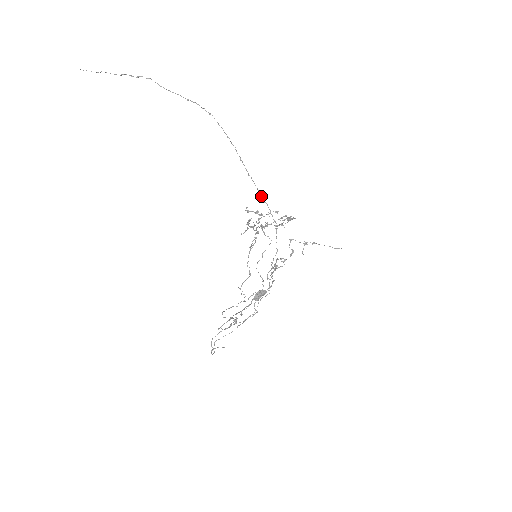
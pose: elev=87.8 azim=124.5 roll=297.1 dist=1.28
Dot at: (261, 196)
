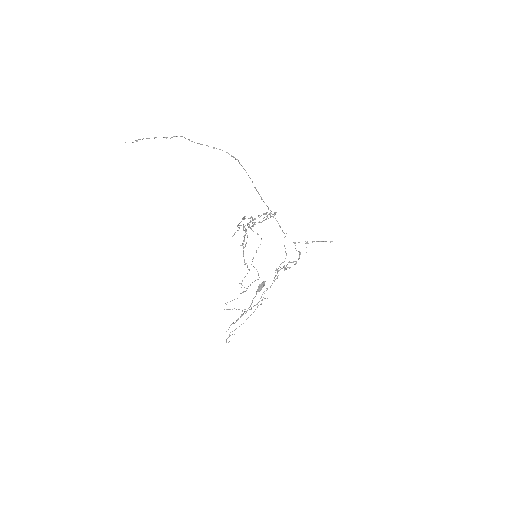
Dot at: (271, 213)
